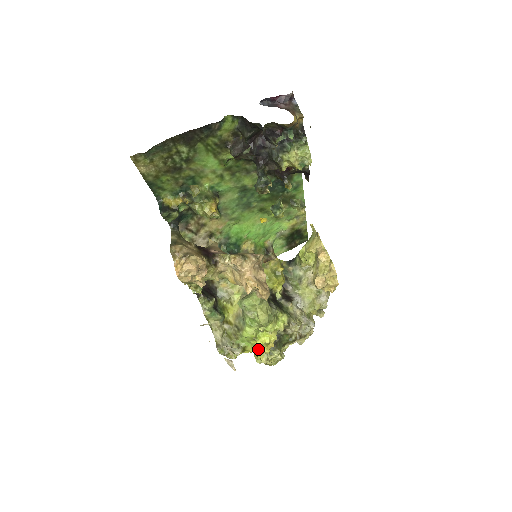
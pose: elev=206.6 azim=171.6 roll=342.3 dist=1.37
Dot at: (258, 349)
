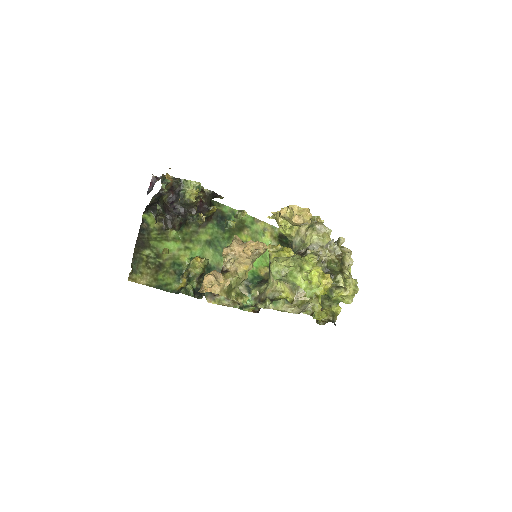
Dot at: (323, 286)
